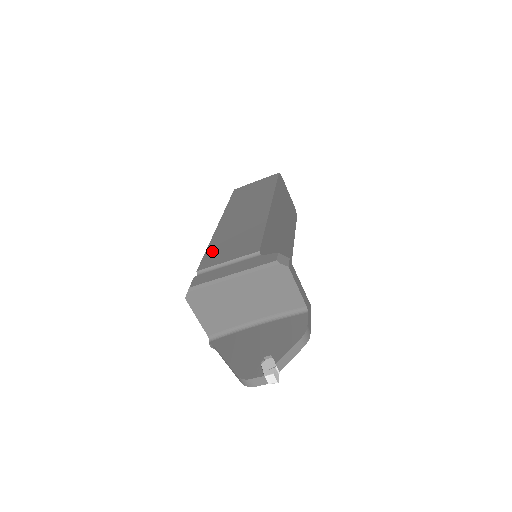
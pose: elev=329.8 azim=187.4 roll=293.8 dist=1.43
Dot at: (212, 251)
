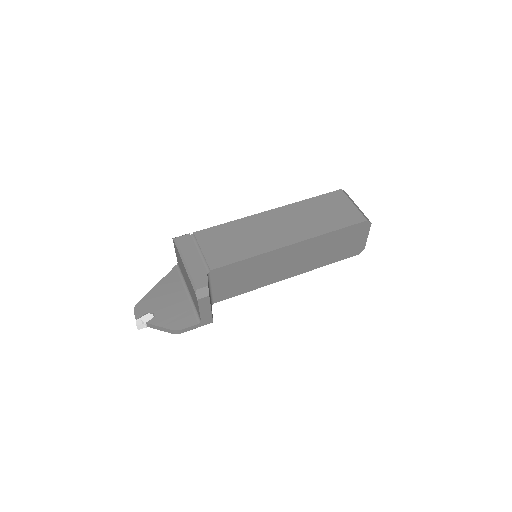
Dot at: (221, 230)
